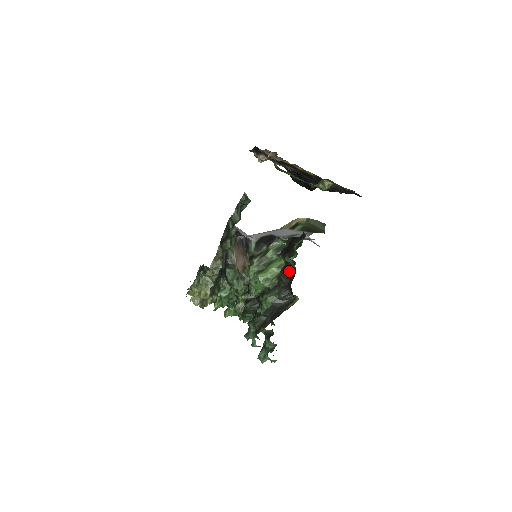
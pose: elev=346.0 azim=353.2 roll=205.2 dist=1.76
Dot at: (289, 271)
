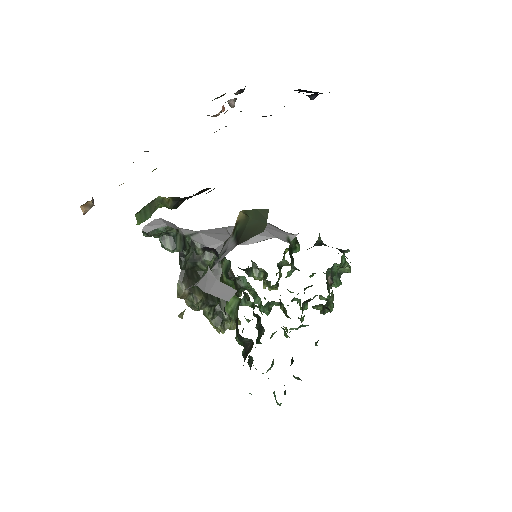
Dot at: (225, 312)
